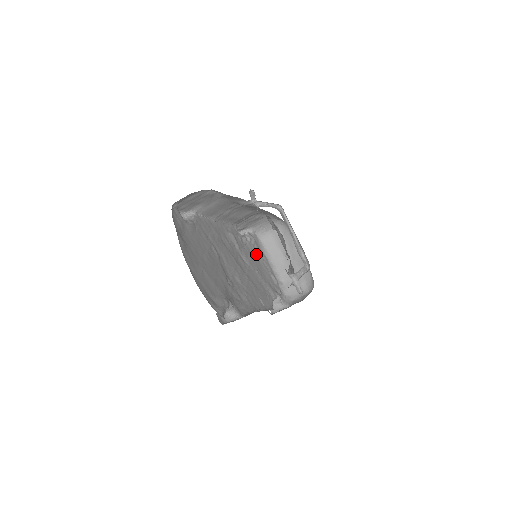
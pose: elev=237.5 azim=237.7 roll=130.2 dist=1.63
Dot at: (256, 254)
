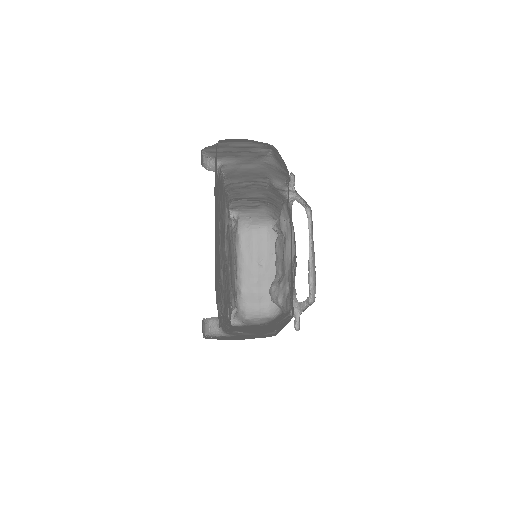
Dot at: (231, 246)
